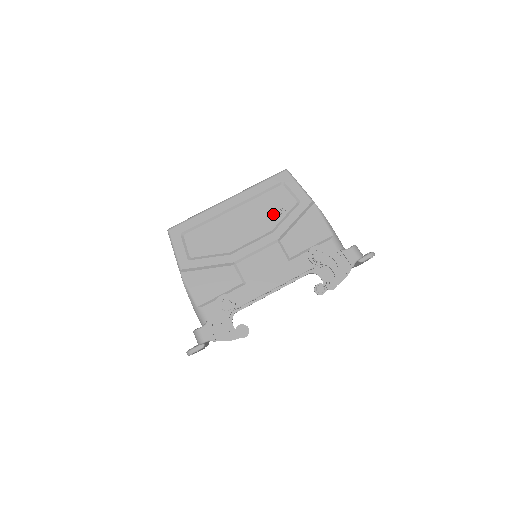
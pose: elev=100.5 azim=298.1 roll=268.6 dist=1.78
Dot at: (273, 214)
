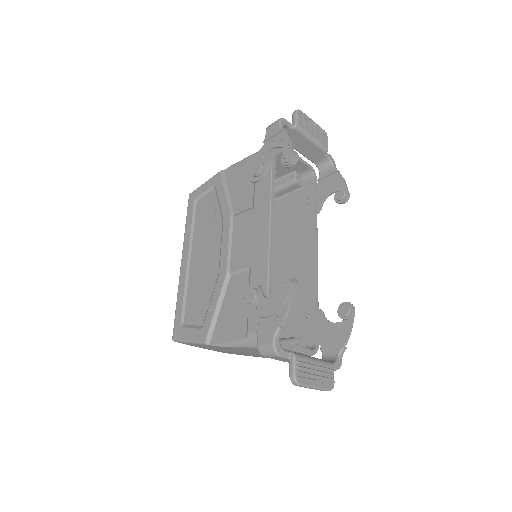
Dot at: (212, 217)
